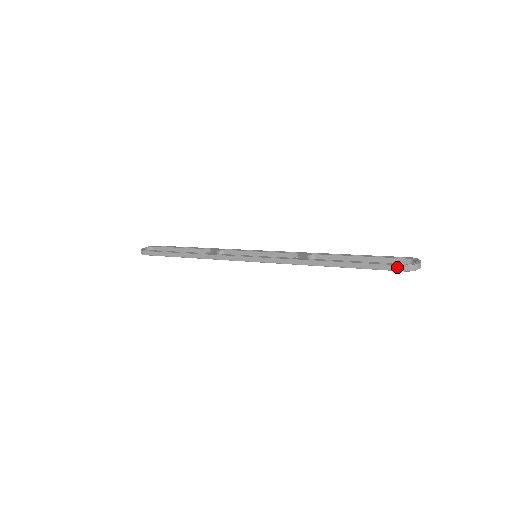
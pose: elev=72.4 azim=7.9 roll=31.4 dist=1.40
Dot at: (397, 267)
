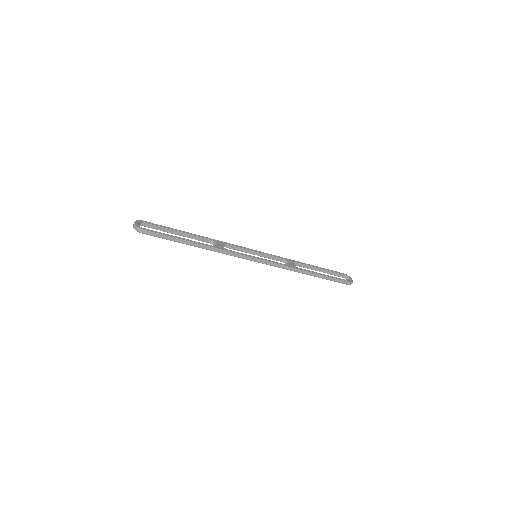
Dot at: (346, 282)
